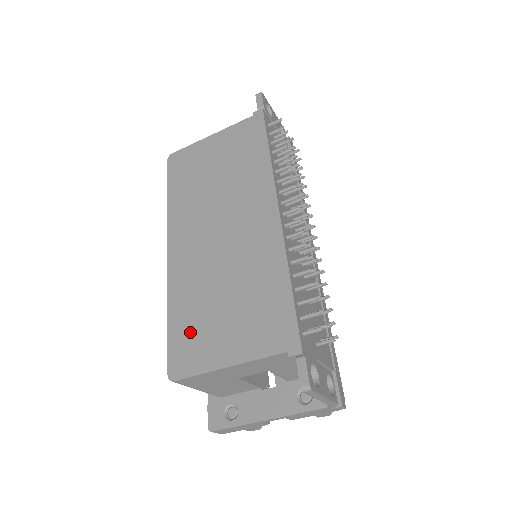
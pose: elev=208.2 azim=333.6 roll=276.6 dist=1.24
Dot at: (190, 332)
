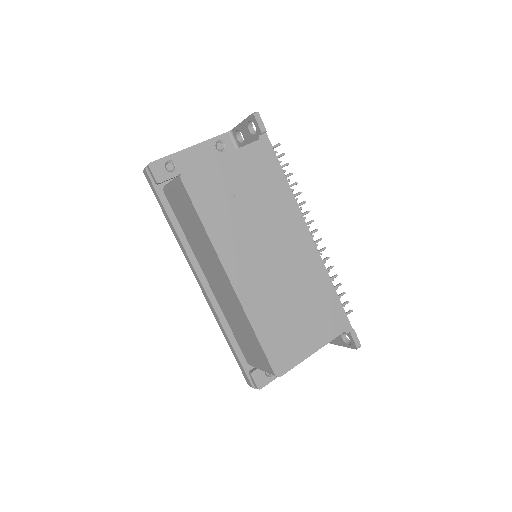
Dot at: (280, 340)
